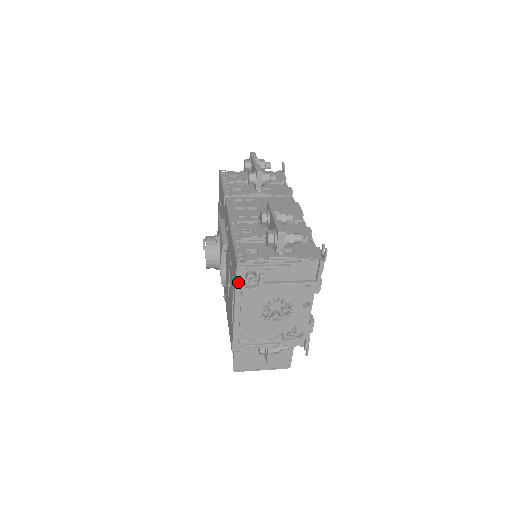
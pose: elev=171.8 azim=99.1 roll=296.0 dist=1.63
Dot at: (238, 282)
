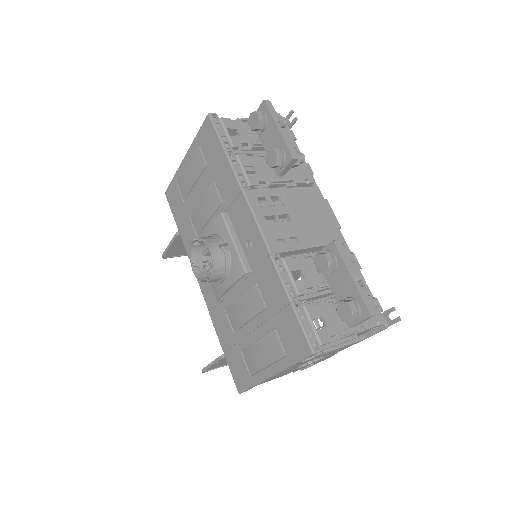
Dot at: (298, 362)
